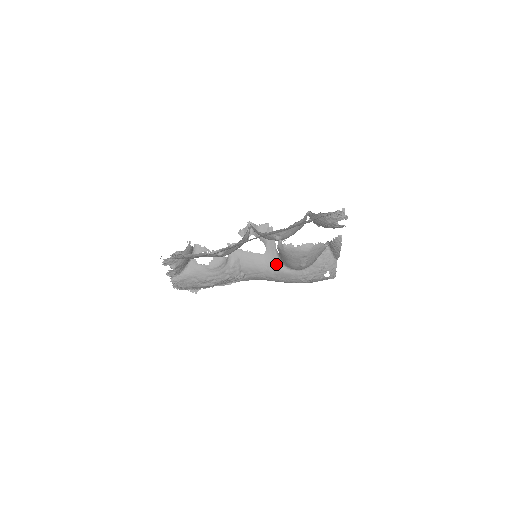
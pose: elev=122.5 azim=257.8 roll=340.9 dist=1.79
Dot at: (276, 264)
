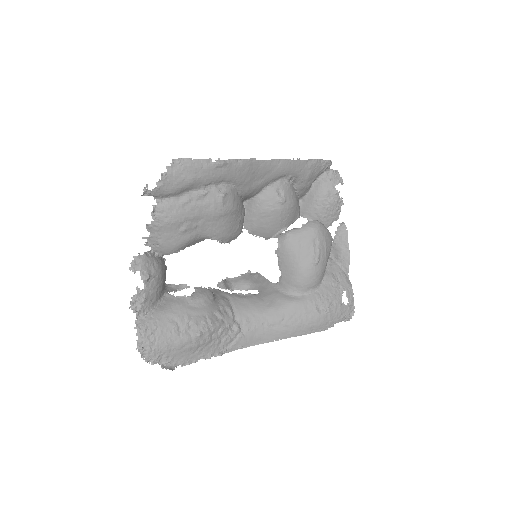
Dot at: (278, 296)
